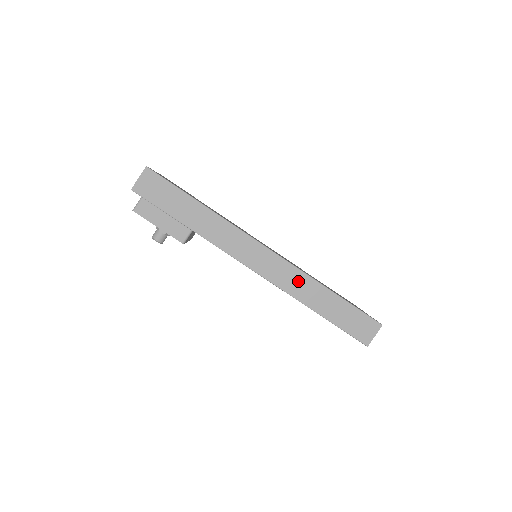
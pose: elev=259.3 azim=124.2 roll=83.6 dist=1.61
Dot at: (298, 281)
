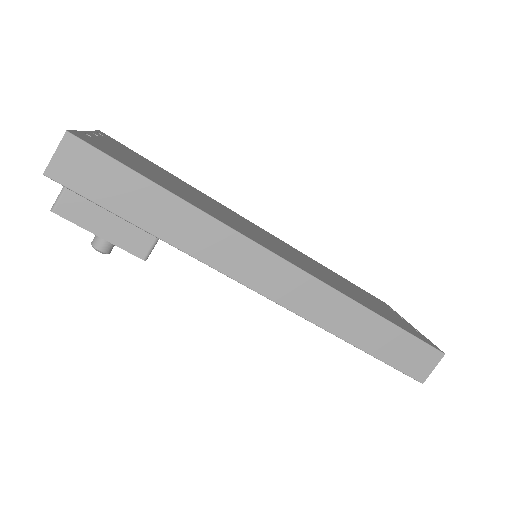
Dot at: (328, 304)
